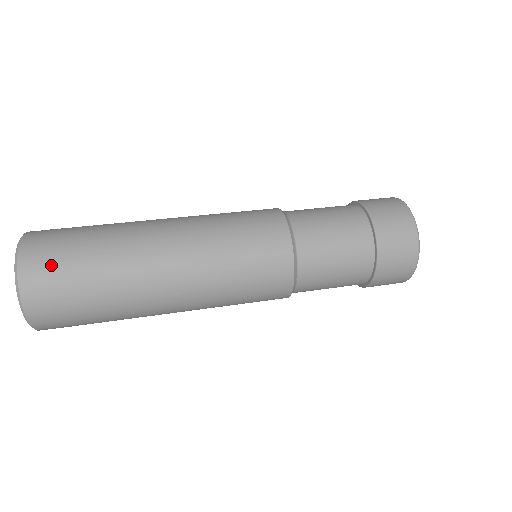
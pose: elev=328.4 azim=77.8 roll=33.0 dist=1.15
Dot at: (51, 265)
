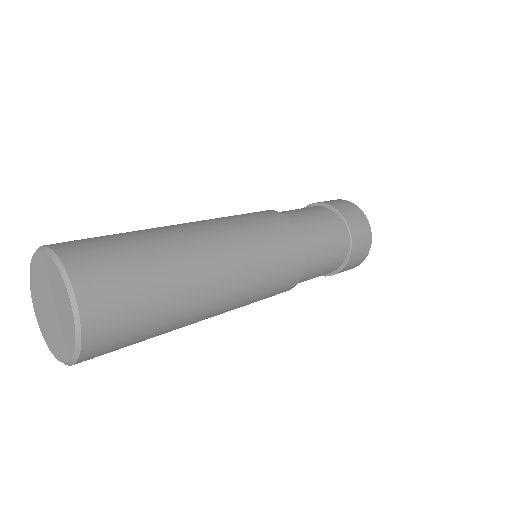
Dot at: (80, 240)
